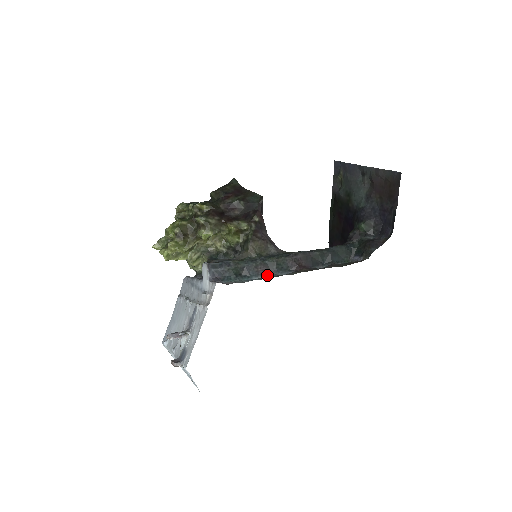
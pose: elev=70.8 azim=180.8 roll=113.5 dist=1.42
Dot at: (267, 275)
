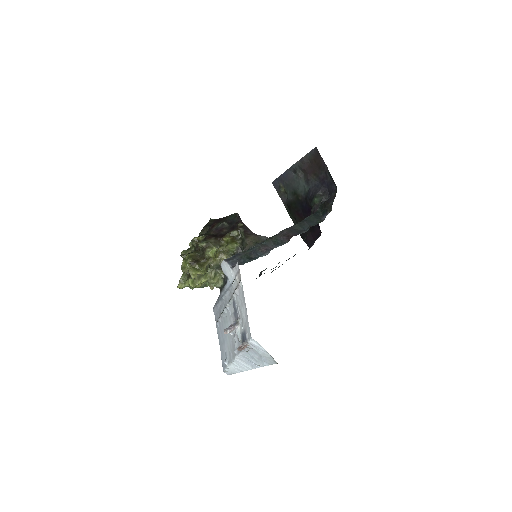
Dot at: (270, 250)
